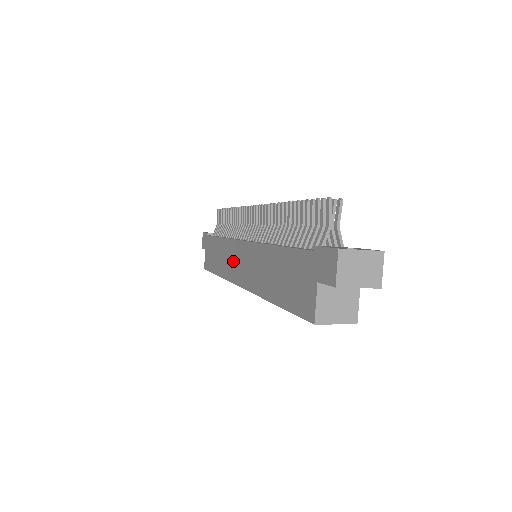
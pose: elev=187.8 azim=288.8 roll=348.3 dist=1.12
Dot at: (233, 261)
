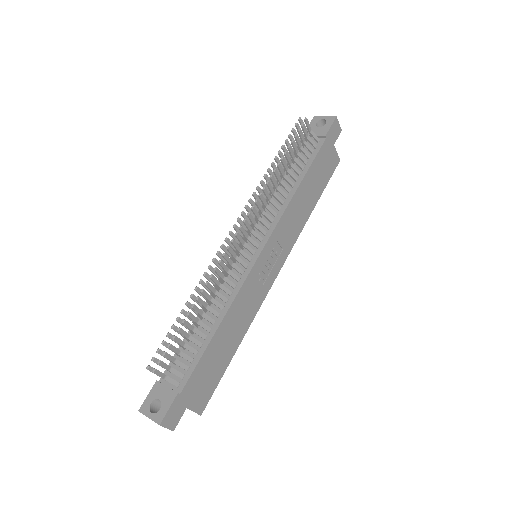
Dot at: occluded
